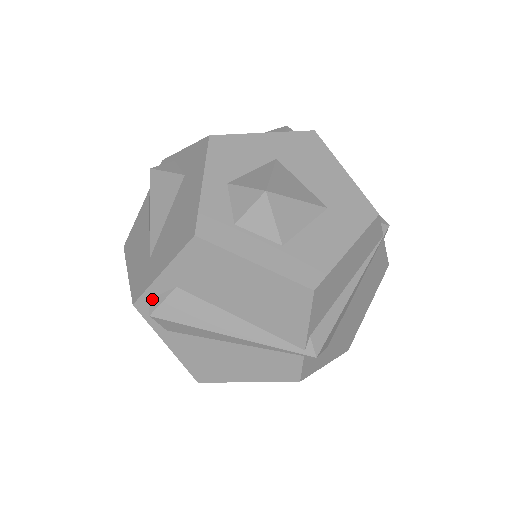
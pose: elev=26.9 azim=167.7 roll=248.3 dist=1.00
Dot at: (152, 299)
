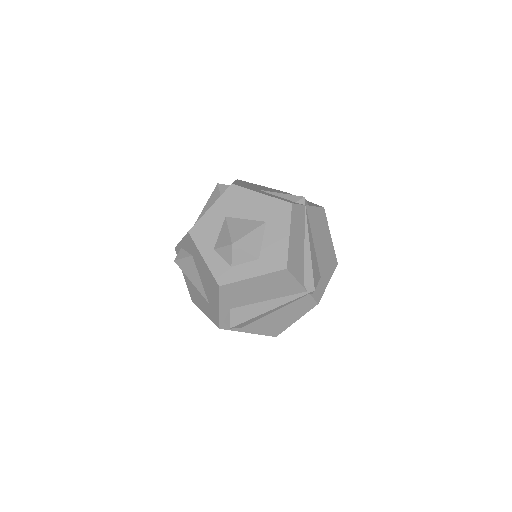
Dot at: (225, 321)
